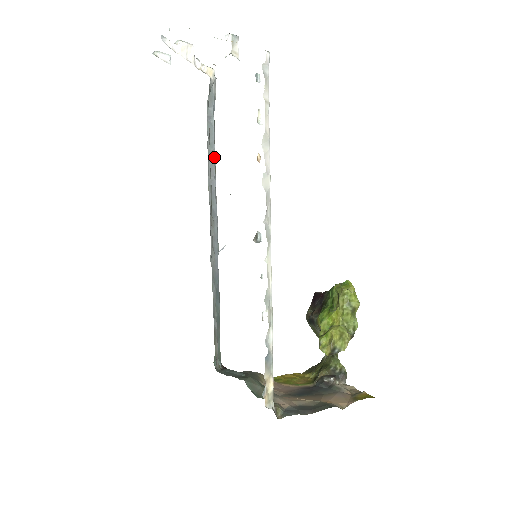
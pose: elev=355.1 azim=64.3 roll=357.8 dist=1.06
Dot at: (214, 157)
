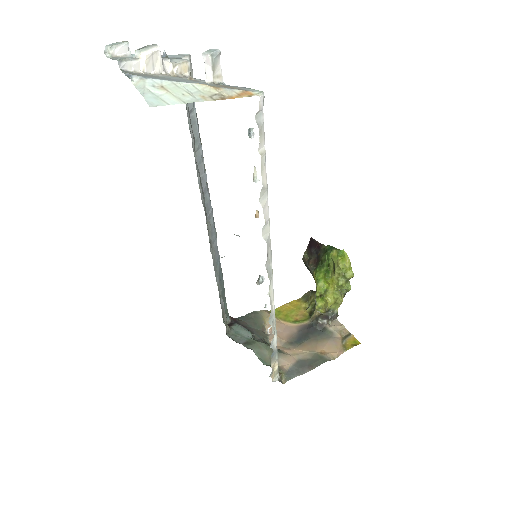
Dot at: (201, 152)
